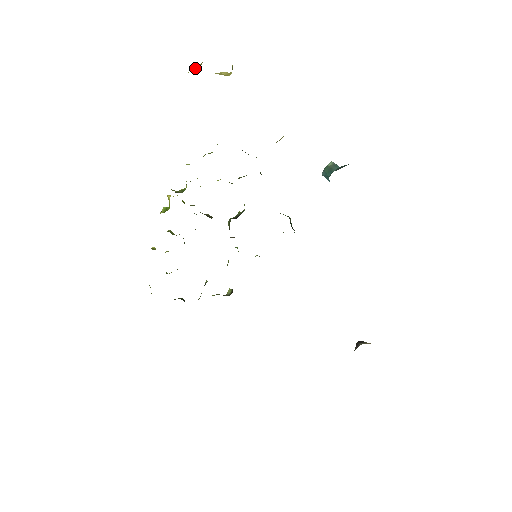
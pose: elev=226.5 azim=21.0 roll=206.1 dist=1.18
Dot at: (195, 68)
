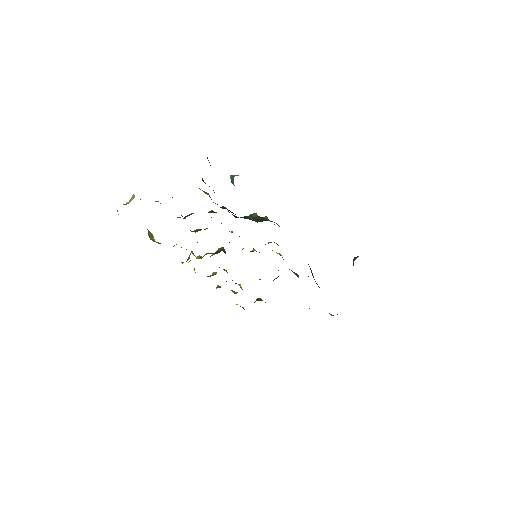
Dot at: occluded
